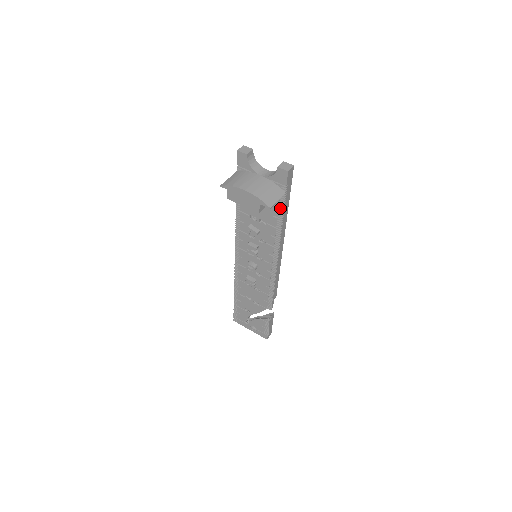
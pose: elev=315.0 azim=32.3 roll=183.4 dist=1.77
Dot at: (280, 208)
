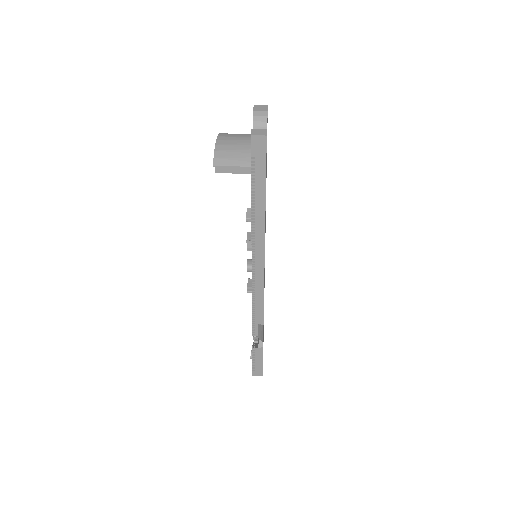
Dot at: (252, 189)
